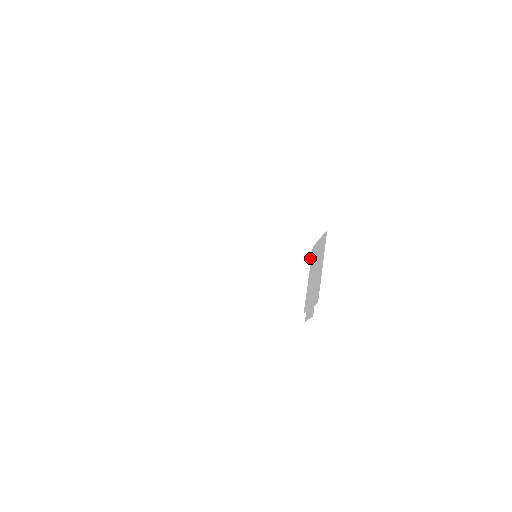
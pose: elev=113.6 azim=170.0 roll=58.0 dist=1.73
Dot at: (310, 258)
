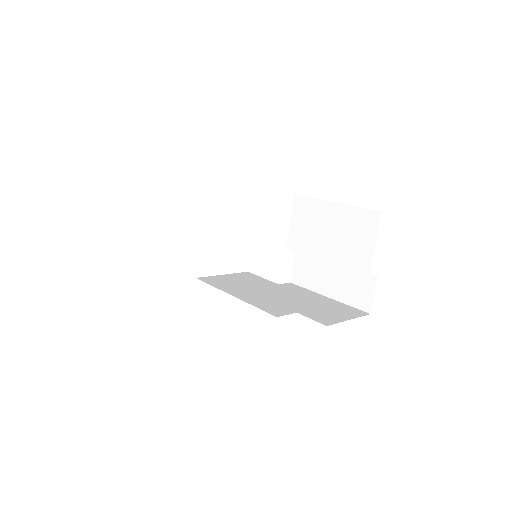
Dot at: (288, 283)
